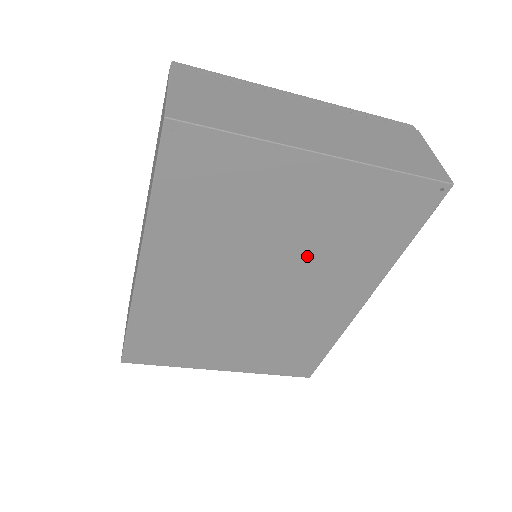
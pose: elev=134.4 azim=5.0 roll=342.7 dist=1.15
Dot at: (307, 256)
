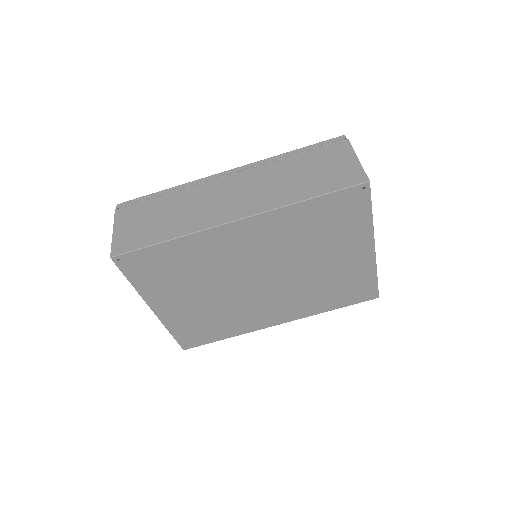
Dot at: (302, 282)
